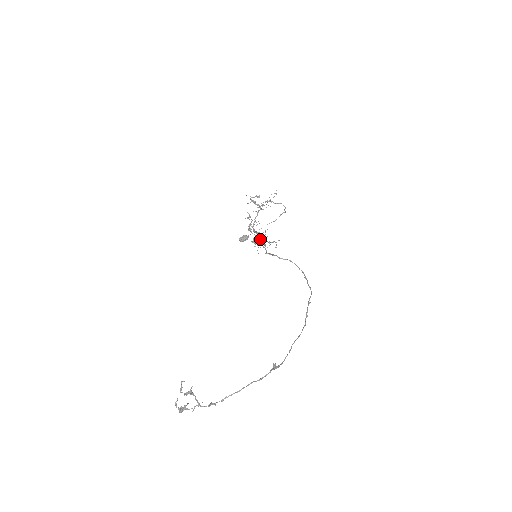
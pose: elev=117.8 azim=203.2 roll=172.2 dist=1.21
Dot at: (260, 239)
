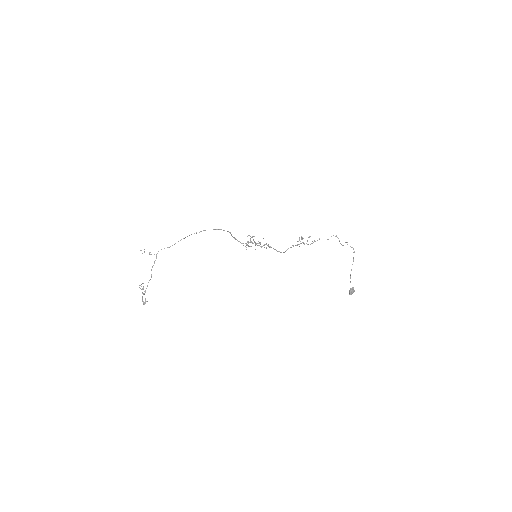
Dot at: occluded
